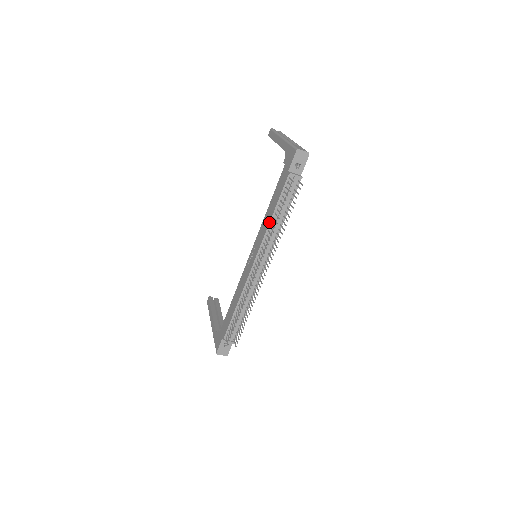
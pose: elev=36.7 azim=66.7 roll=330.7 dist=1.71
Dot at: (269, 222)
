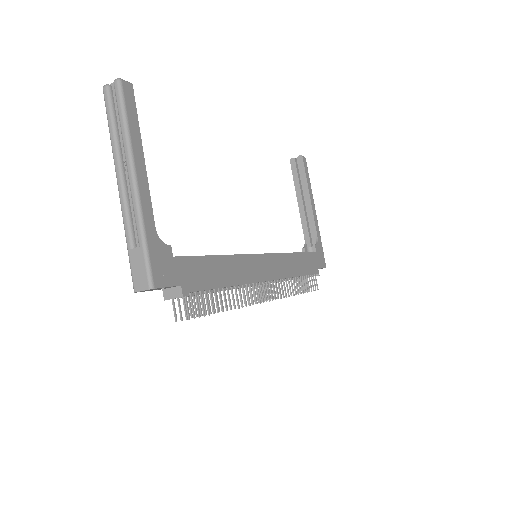
Dot at: occluded
